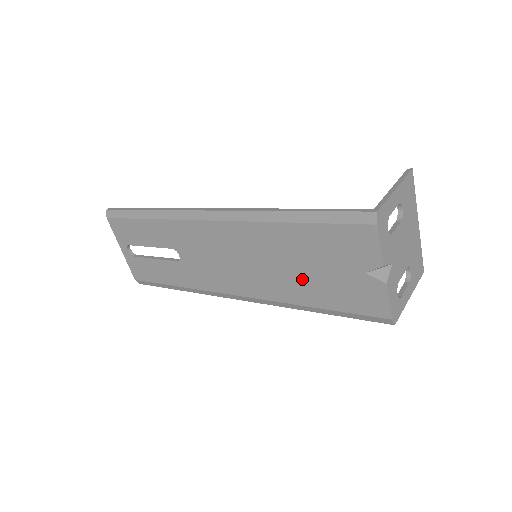
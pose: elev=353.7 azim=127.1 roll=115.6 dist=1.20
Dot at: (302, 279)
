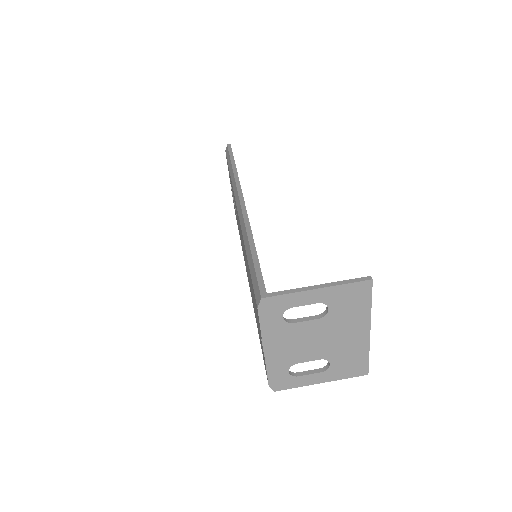
Dot at: occluded
